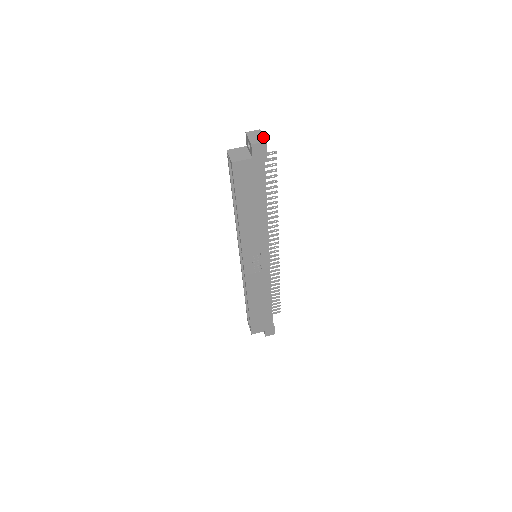
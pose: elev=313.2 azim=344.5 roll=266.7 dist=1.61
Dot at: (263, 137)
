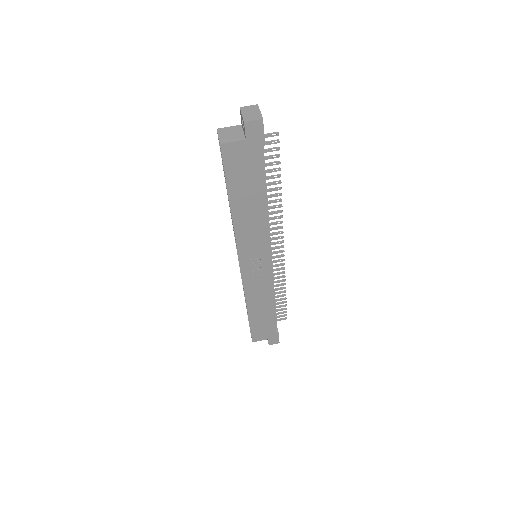
Dot at: (260, 114)
